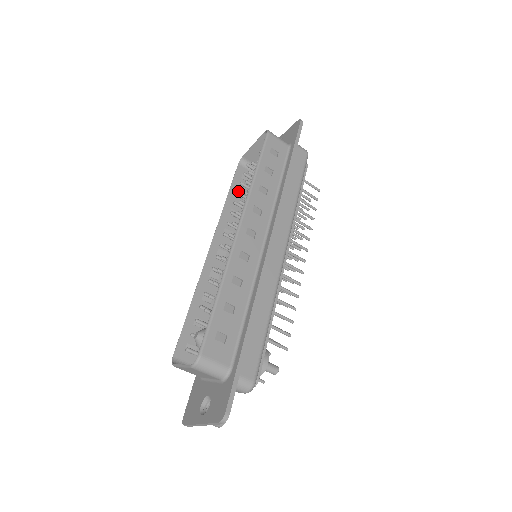
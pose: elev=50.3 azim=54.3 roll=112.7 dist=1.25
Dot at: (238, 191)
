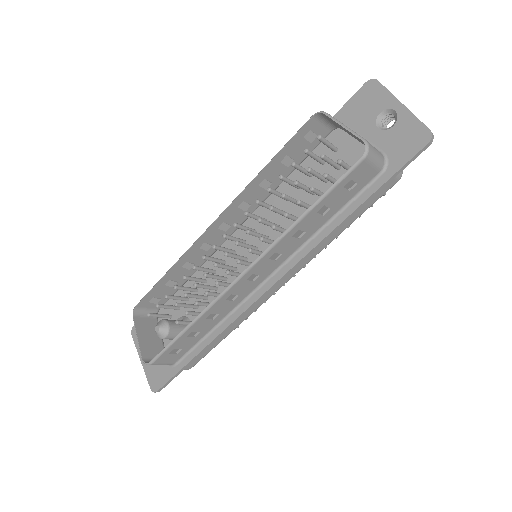
Dot at: (282, 177)
